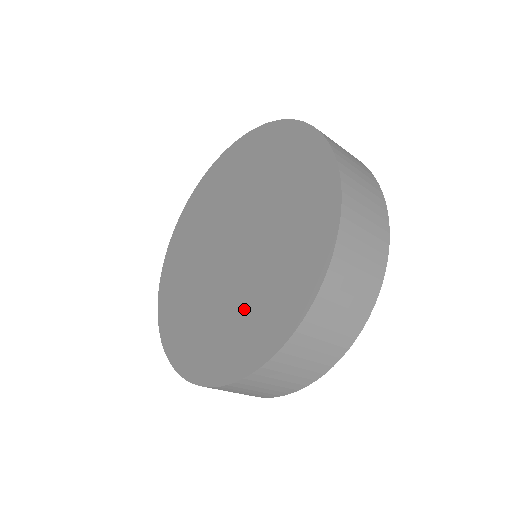
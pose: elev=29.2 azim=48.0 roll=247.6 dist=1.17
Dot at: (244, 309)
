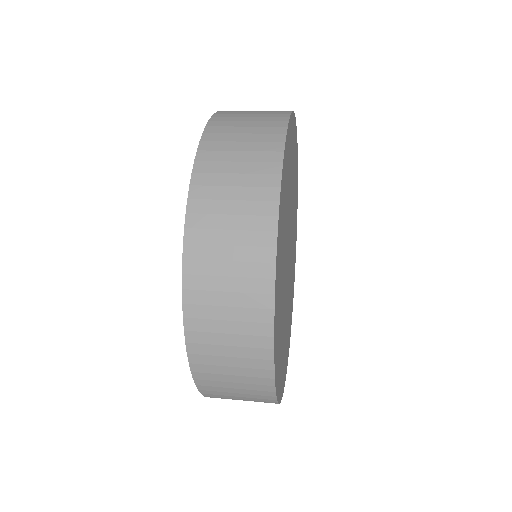
Dot at: occluded
